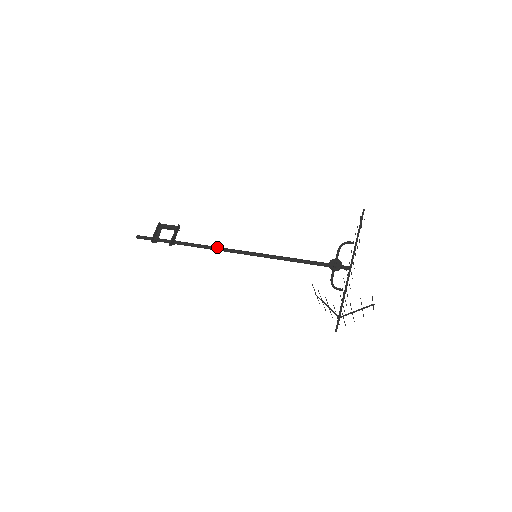
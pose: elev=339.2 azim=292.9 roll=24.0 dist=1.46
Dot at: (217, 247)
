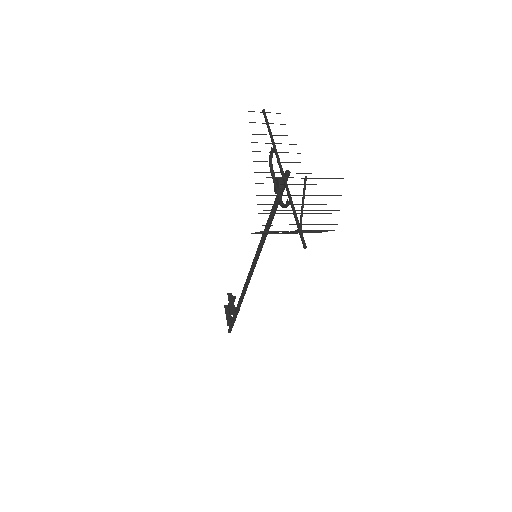
Dot at: occluded
